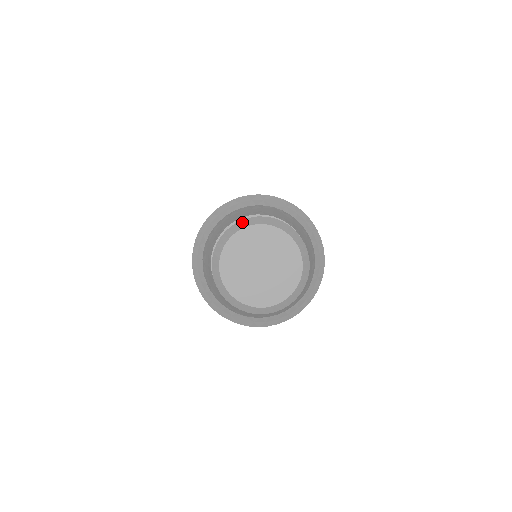
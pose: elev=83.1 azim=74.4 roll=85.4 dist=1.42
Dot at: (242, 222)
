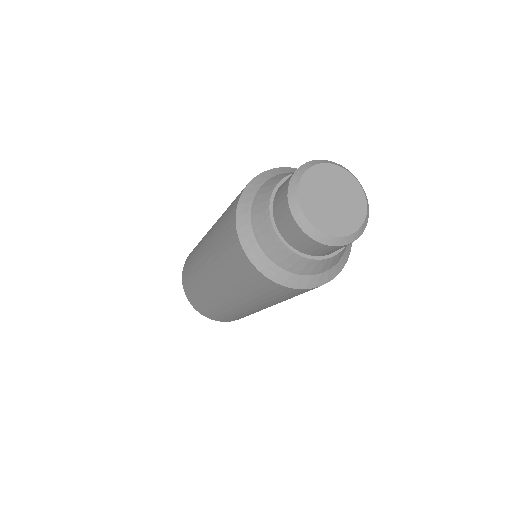
Dot at: (292, 181)
